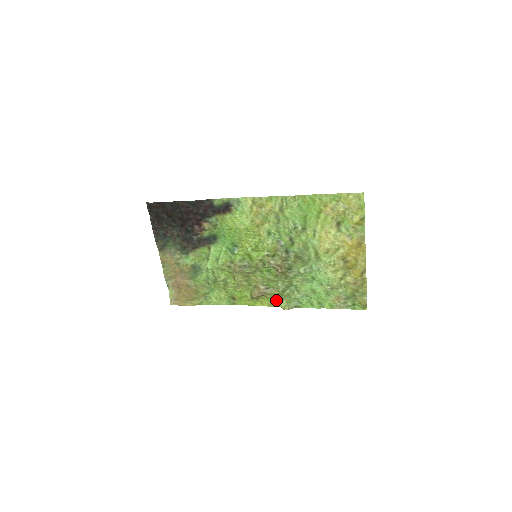
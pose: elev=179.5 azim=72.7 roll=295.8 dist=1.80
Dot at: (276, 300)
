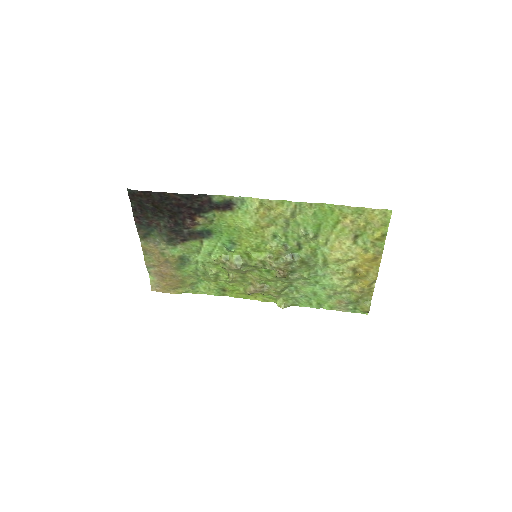
Dot at: (272, 297)
